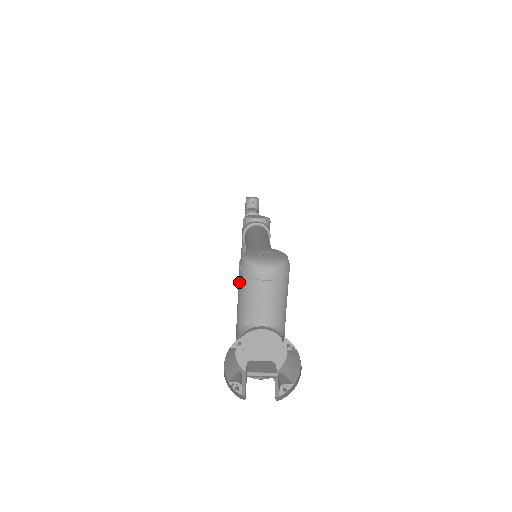
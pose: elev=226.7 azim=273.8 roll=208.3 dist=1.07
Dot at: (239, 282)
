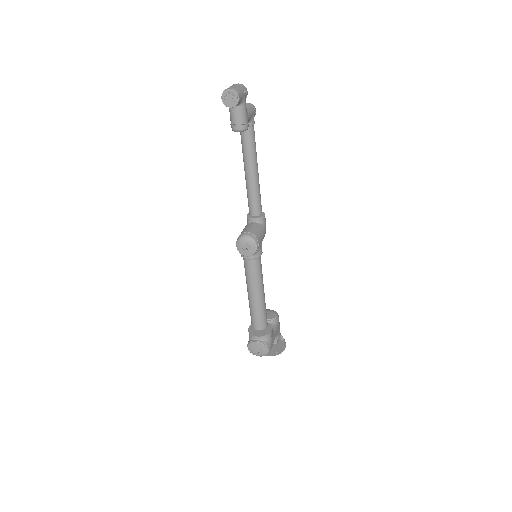
Dot at: occluded
